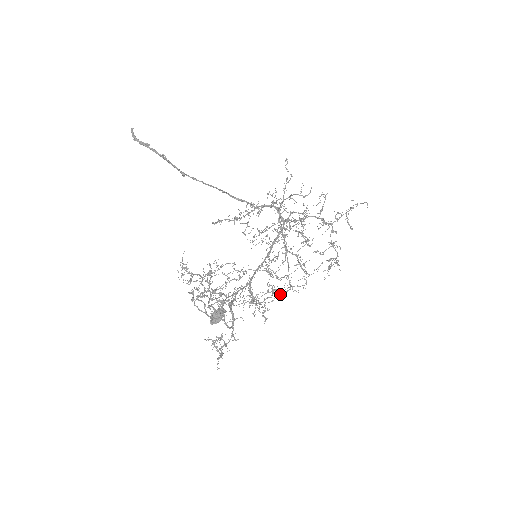
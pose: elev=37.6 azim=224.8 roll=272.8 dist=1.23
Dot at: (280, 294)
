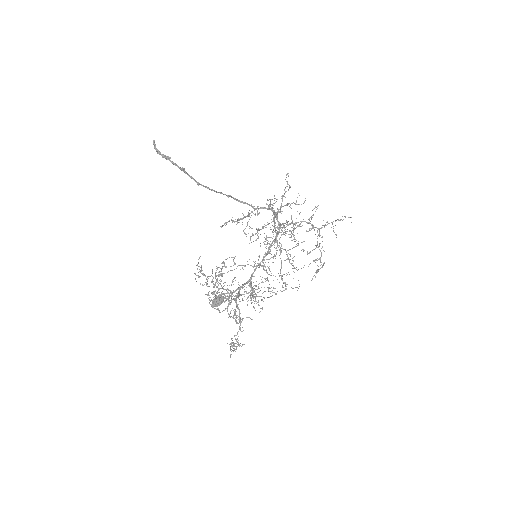
Dot at: occluded
